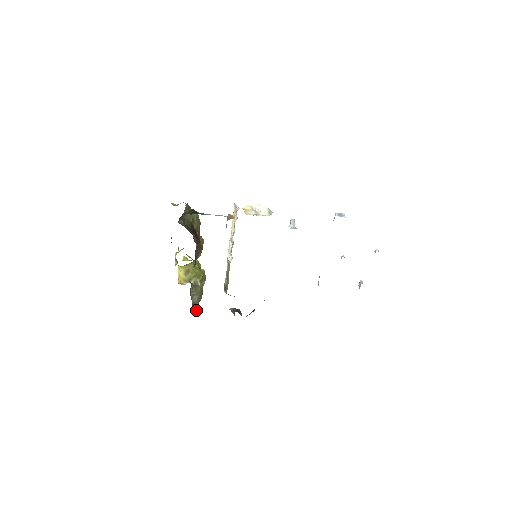
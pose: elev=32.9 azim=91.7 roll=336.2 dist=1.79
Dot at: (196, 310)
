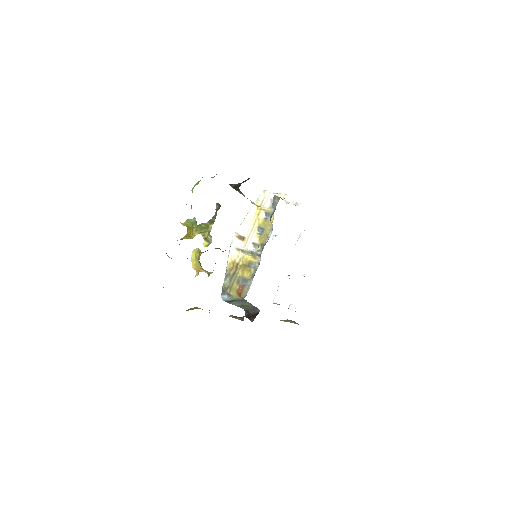
Dot at: occluded
